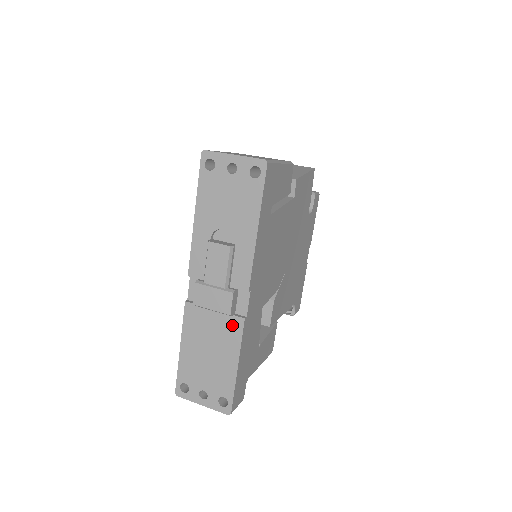
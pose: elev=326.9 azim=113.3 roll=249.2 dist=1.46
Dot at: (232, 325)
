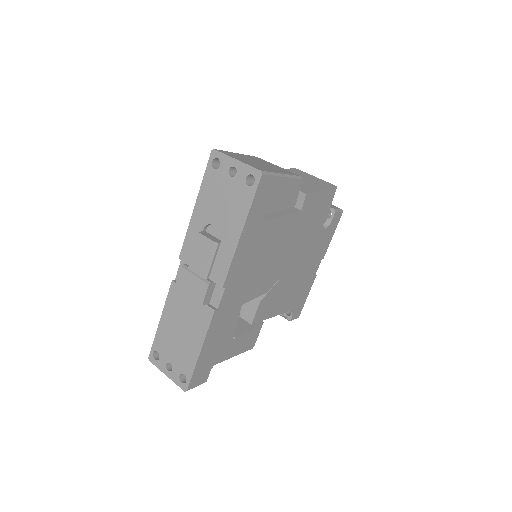
Dot at: (204, 313)
